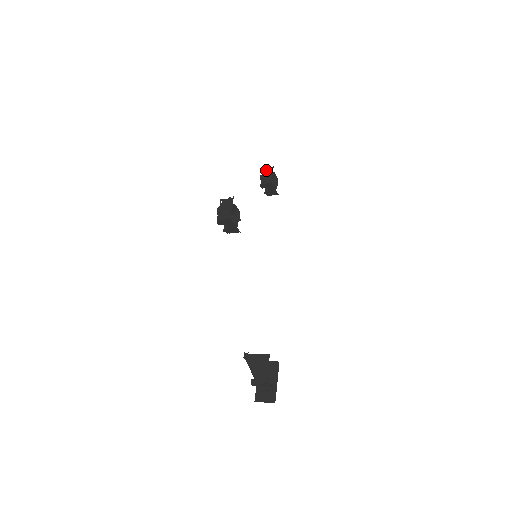
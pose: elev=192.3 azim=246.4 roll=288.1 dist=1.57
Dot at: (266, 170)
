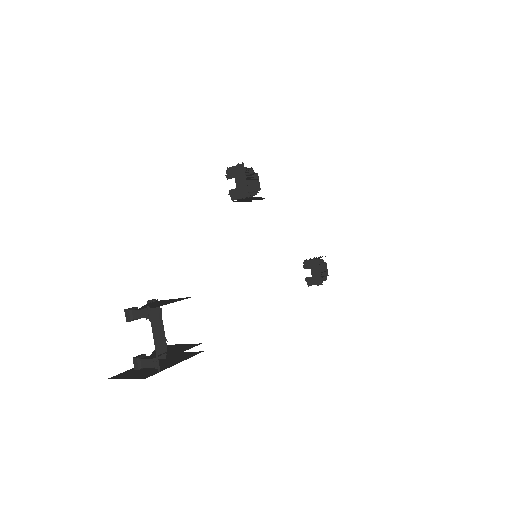
Dot at: occluded
